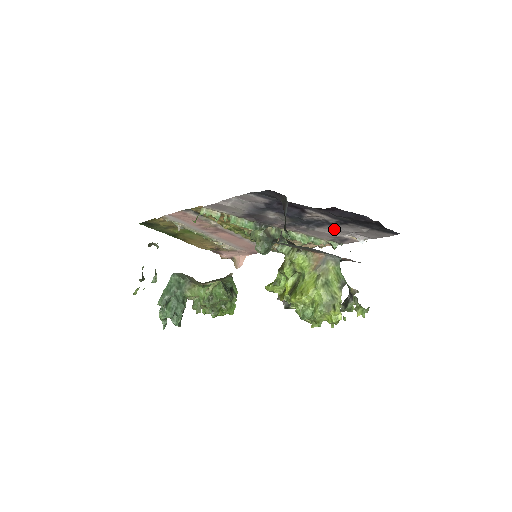
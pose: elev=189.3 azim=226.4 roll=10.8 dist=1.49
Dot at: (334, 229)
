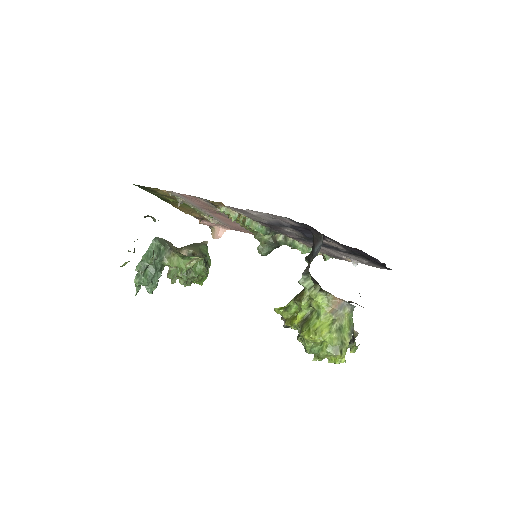
Dot at: (338, 252)
